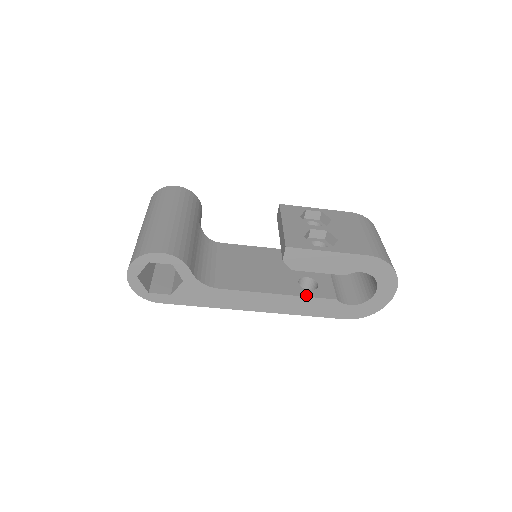
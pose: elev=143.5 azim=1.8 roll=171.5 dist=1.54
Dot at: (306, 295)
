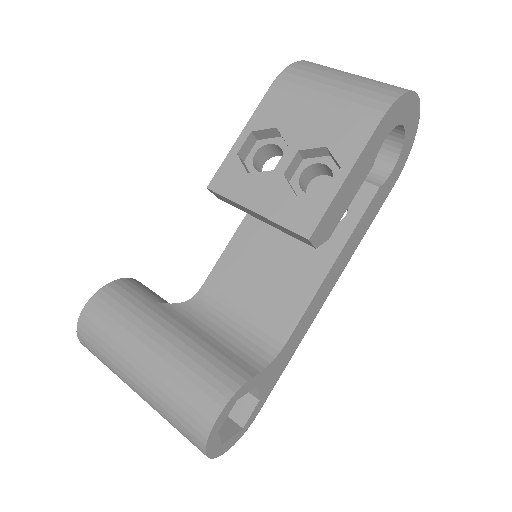
Dot at: (353, 226)
